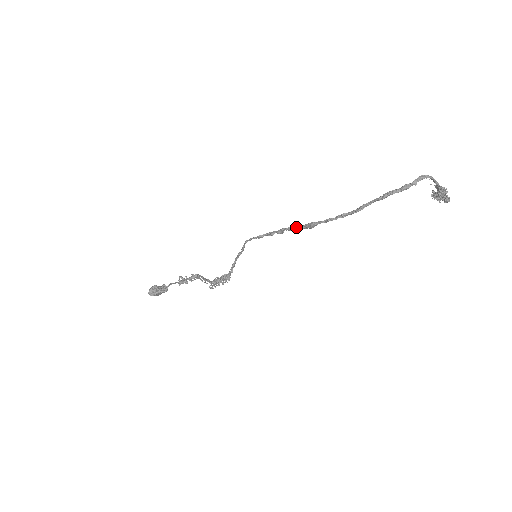
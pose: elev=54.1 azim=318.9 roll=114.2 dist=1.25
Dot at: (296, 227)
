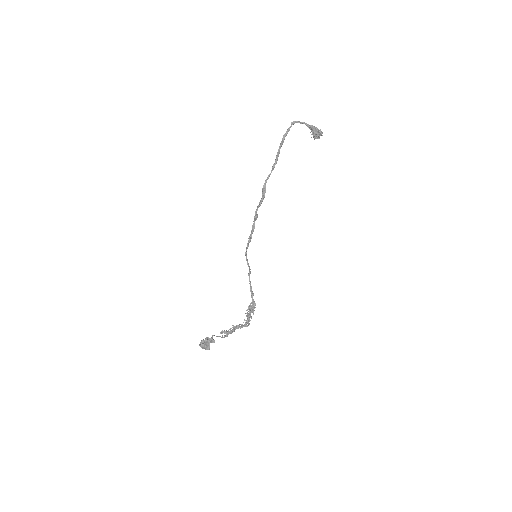
Dot at: (260, 202)
